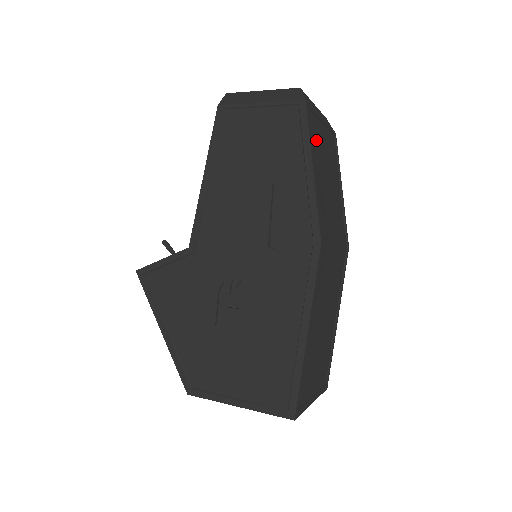
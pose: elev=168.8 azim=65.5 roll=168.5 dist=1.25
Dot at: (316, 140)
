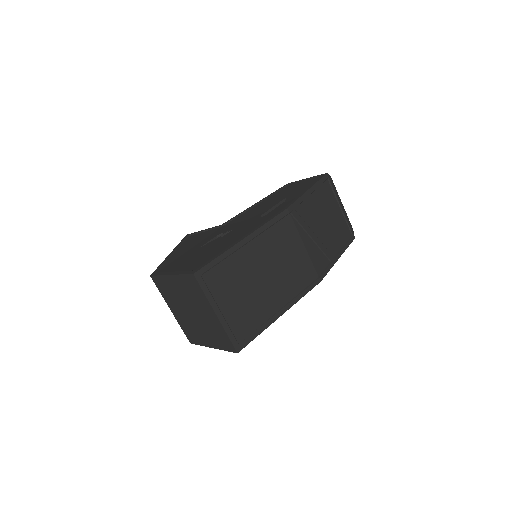
Dot at: (325, 197)
